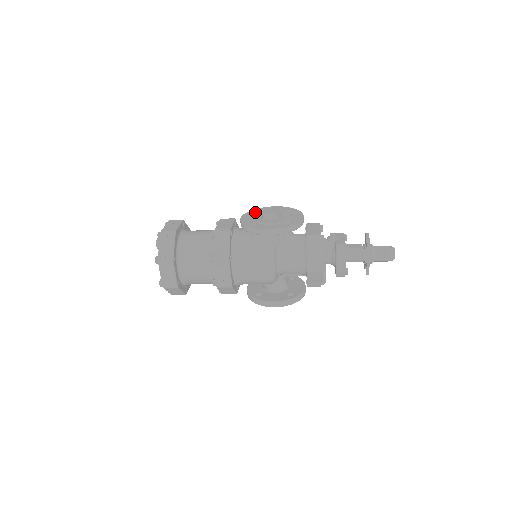
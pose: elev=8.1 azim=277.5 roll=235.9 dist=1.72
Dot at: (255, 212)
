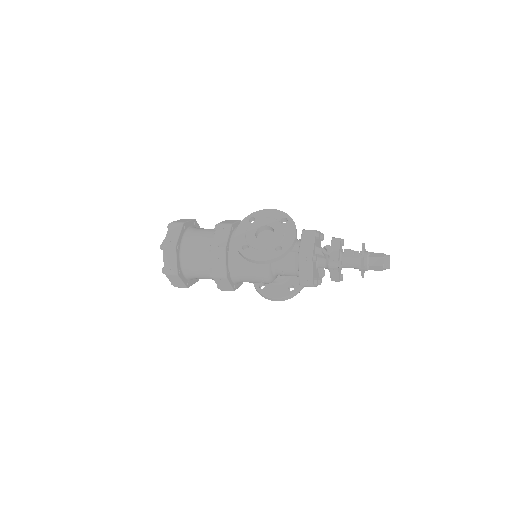
Dot at: (251, 218)
